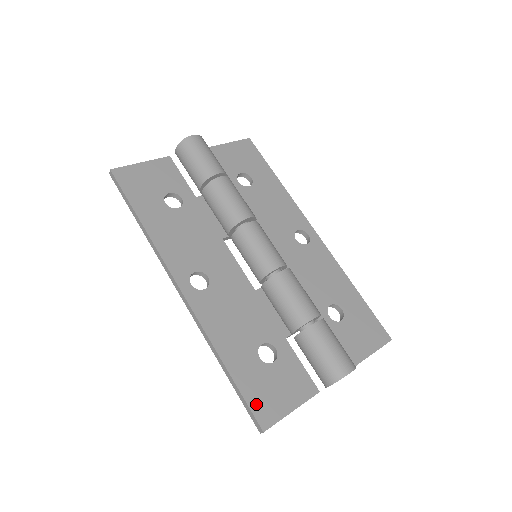
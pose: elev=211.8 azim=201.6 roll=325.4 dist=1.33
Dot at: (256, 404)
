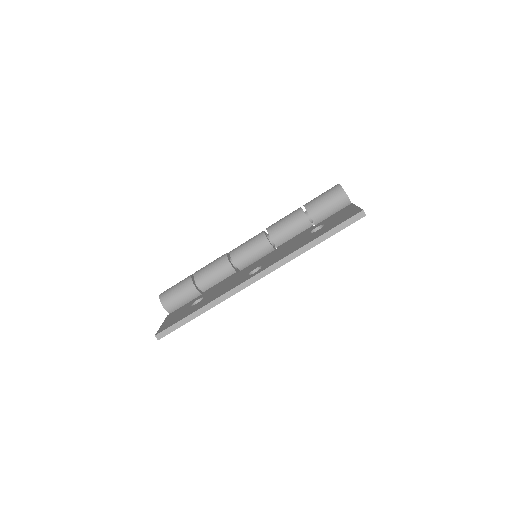
Dot at: (345, 219)
